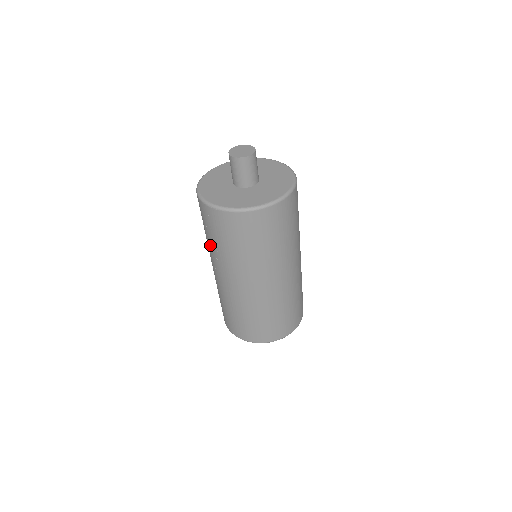
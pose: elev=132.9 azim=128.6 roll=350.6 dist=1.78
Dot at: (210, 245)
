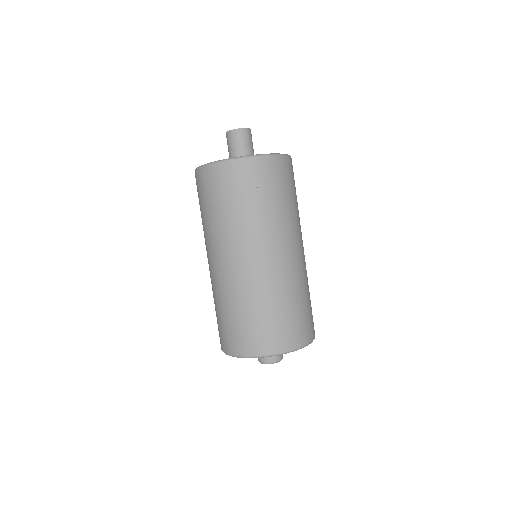
Dot at: (248, 218)
